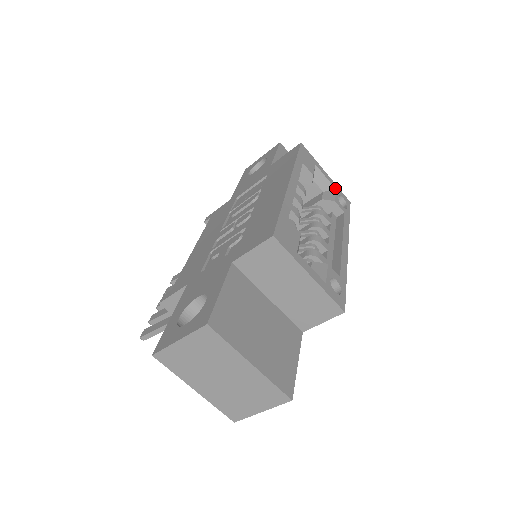
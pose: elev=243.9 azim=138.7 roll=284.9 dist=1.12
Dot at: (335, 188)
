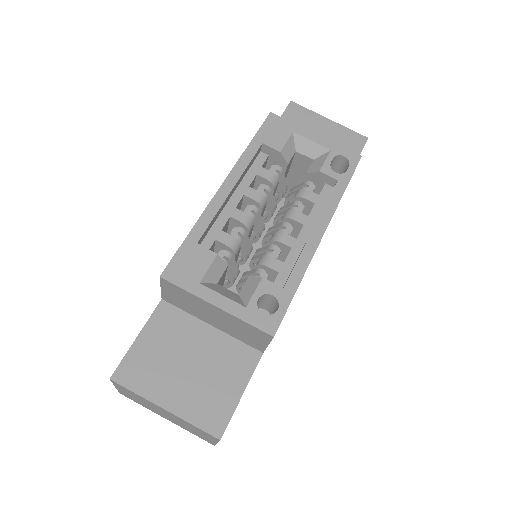
Dot at: (329, 149)
